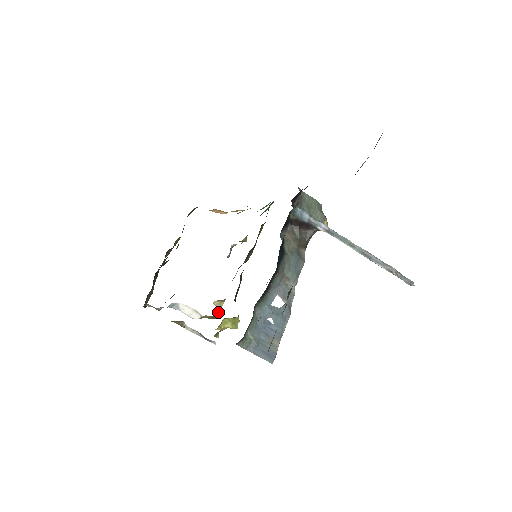
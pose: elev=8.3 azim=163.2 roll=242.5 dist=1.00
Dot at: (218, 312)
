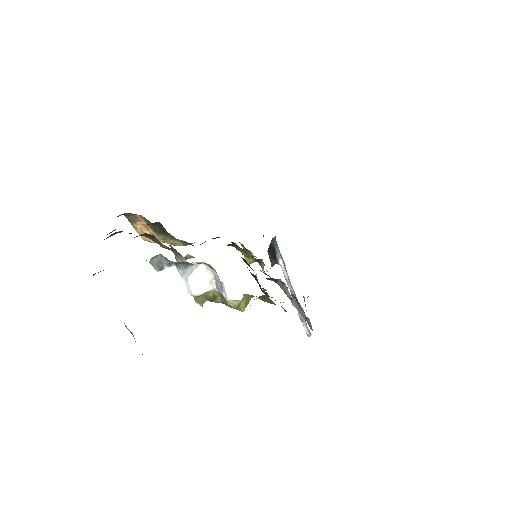
Dot at: occluded
